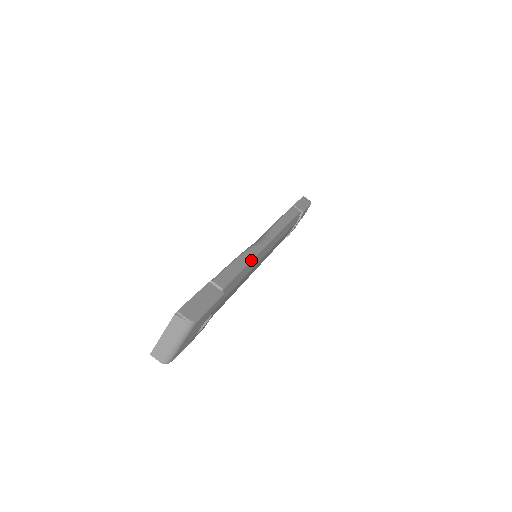
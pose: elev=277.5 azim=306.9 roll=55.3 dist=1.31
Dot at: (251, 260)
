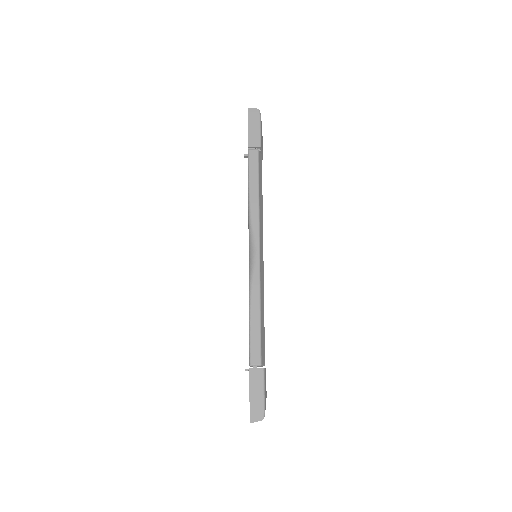
Dot at: (260, 301)
